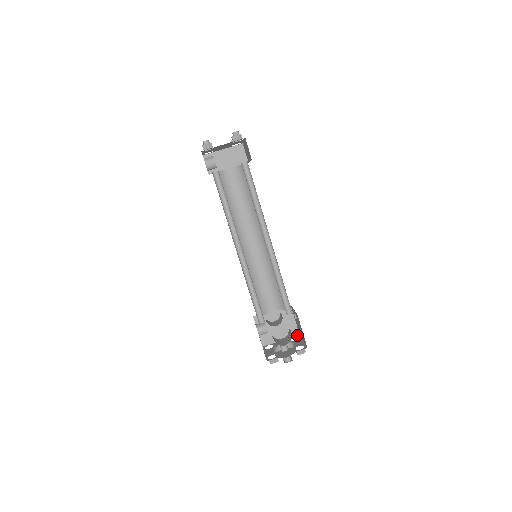
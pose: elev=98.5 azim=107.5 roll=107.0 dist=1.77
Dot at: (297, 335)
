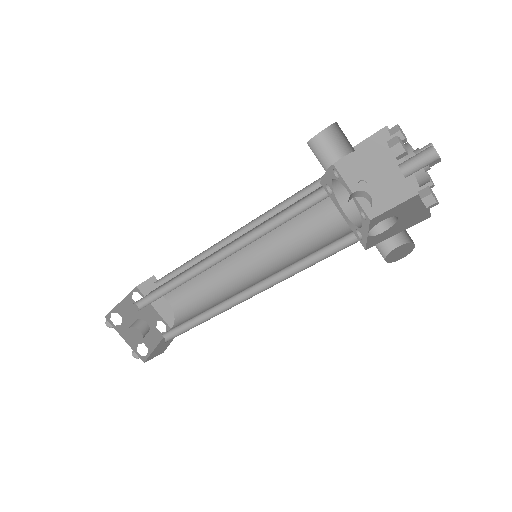
Dot at: occluded
